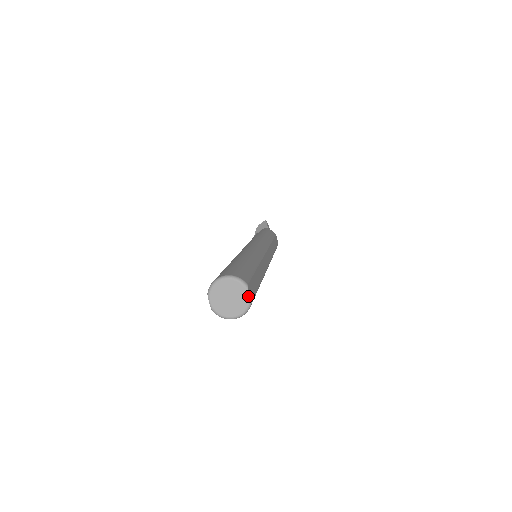
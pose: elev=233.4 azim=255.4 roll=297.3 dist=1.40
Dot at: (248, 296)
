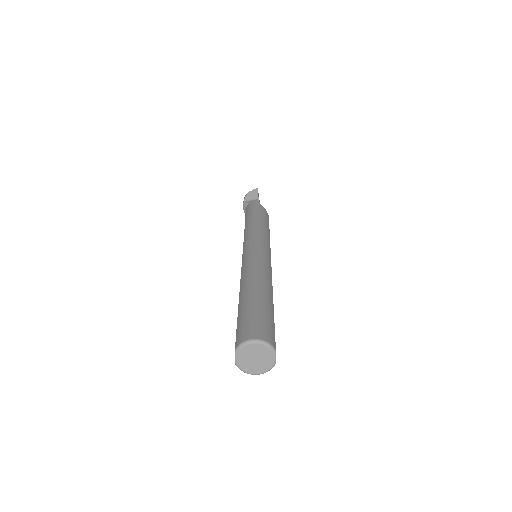
Dot at: (274, 360)
